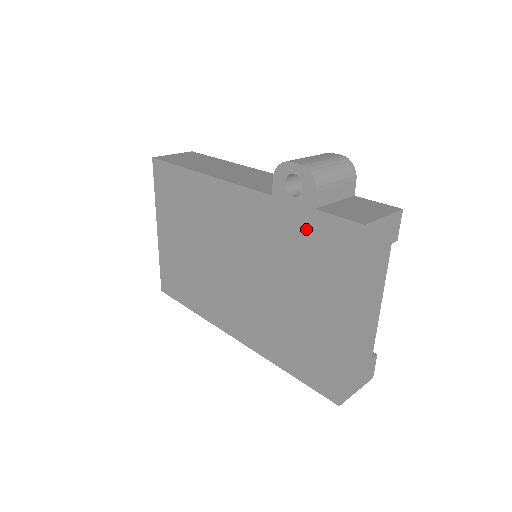
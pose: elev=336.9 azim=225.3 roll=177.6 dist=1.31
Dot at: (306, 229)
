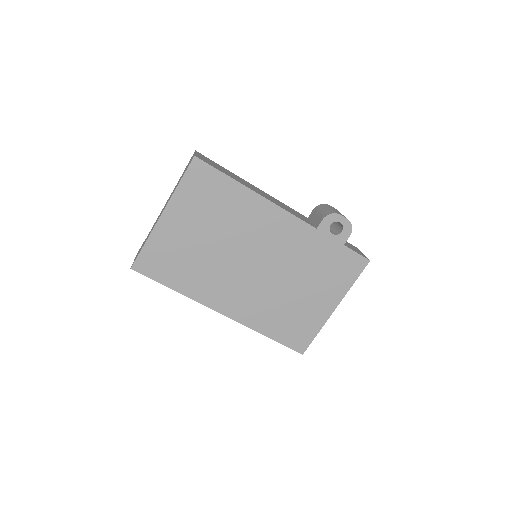
Dot at: (332, 254)
